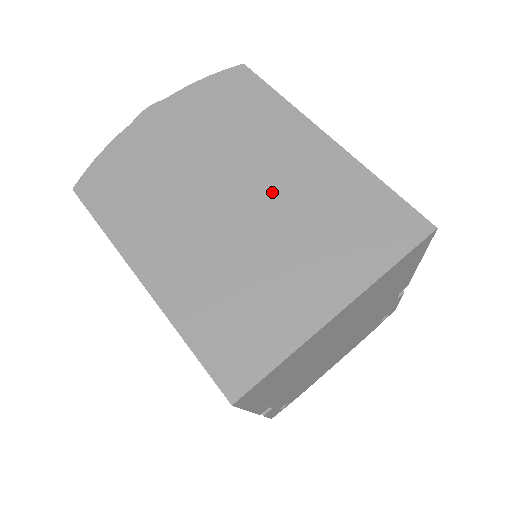
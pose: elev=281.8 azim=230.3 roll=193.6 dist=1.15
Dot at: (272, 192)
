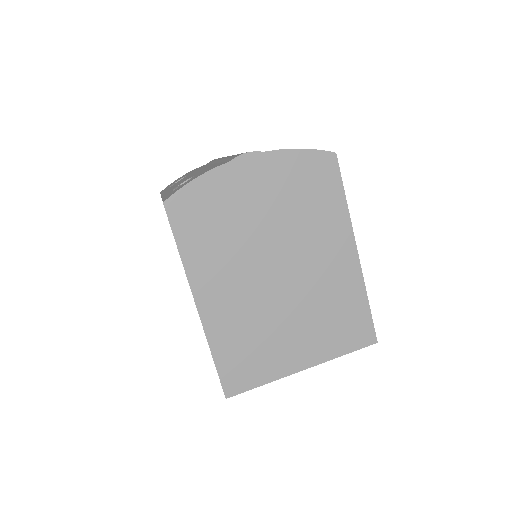
Dot at: (305, 278)
